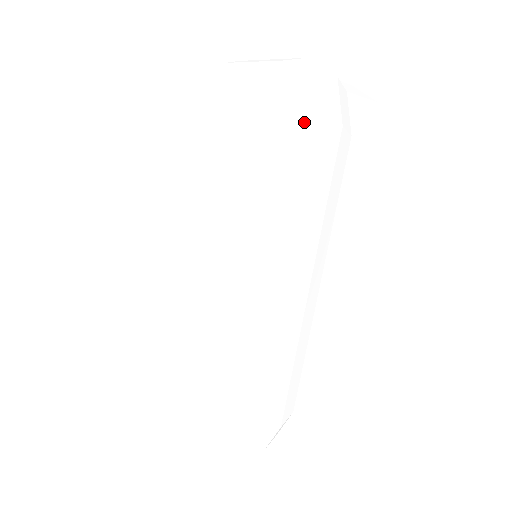
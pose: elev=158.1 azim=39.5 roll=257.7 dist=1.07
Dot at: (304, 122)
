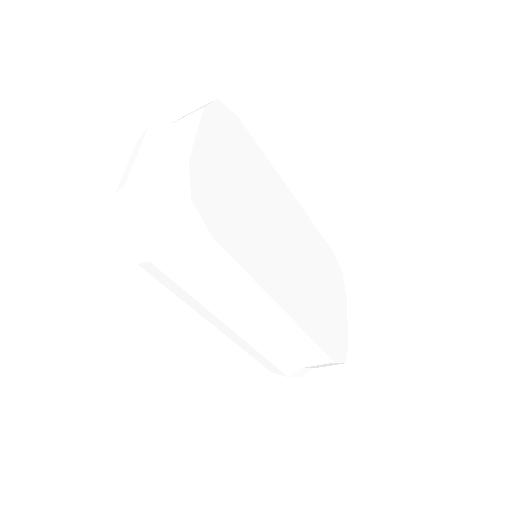
Dot at: occluded
